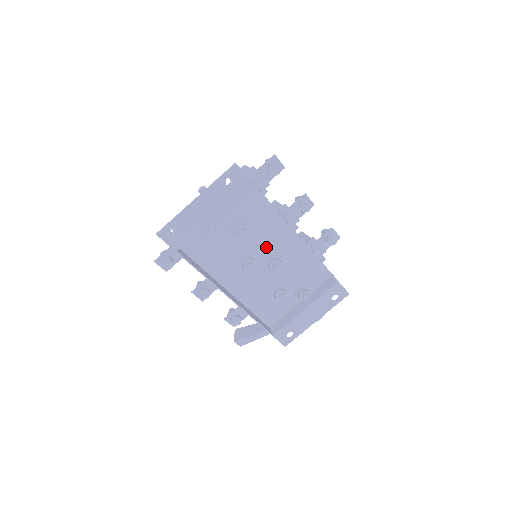
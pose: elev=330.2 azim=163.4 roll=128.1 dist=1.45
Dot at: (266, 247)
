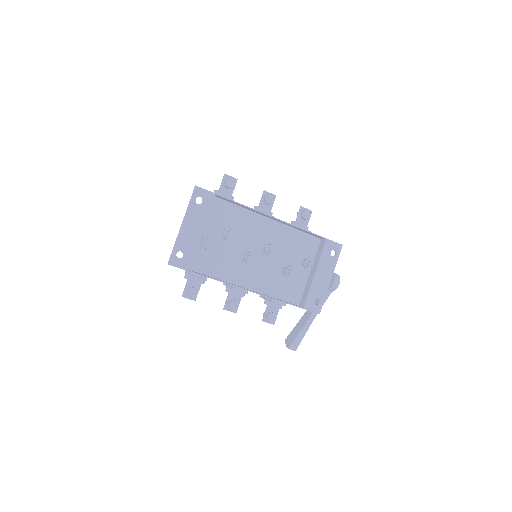
Dot at: (256, 240)
